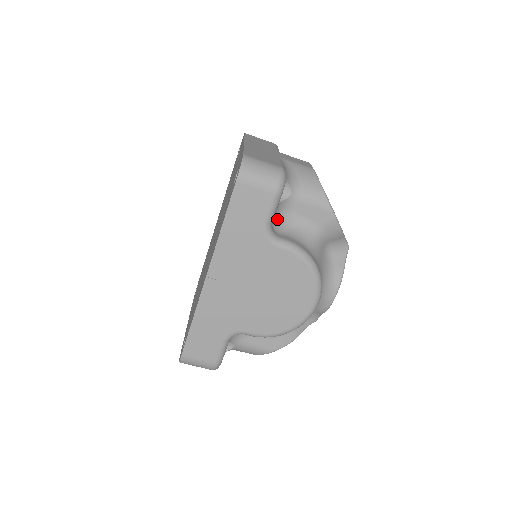
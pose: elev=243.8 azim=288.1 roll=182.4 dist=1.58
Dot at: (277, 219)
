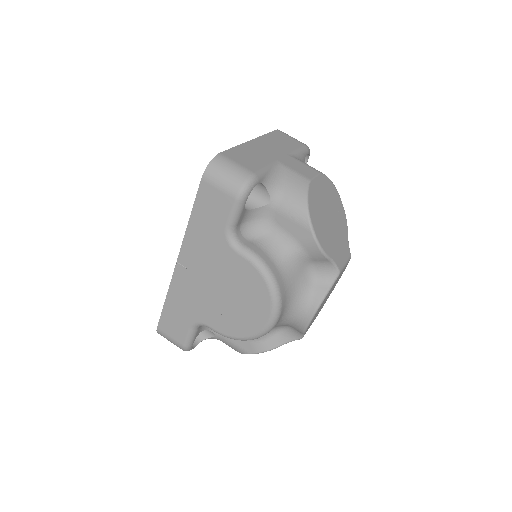
Dot at: (252, 225)
